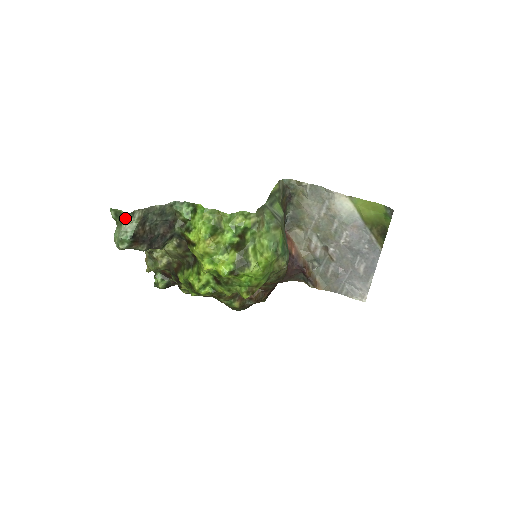
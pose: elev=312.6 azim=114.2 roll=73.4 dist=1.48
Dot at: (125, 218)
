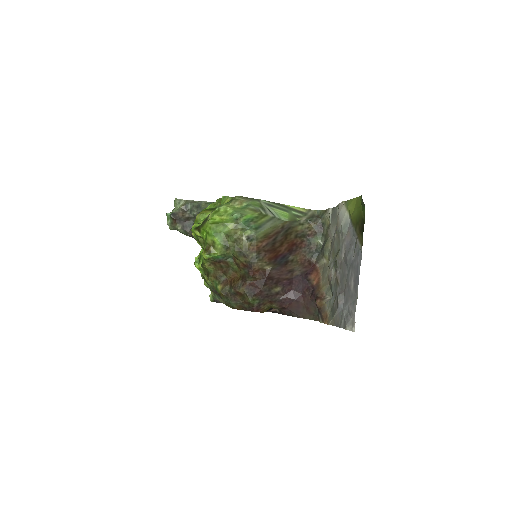
Dot at: (175, 204)
